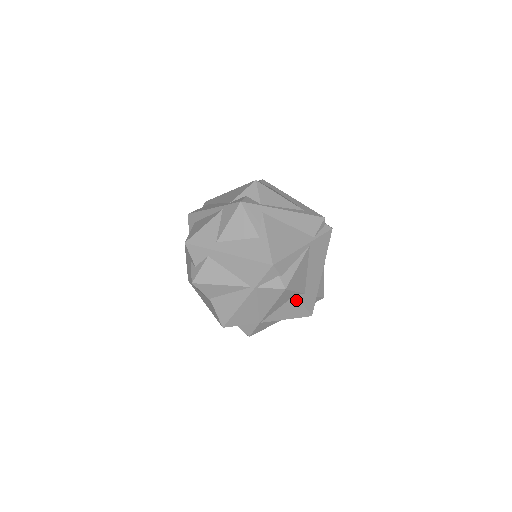
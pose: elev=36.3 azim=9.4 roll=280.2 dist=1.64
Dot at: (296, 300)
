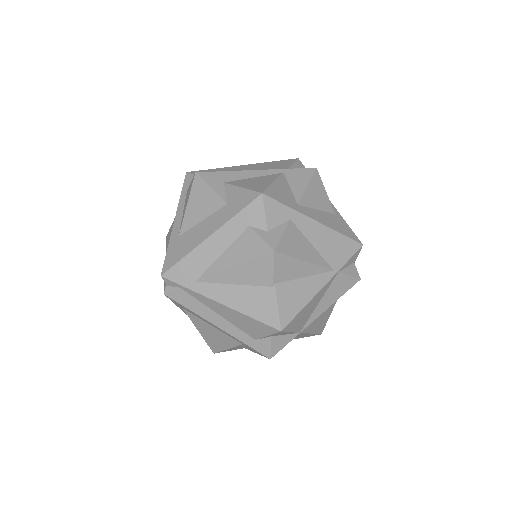
Dot at: (333, 305)
